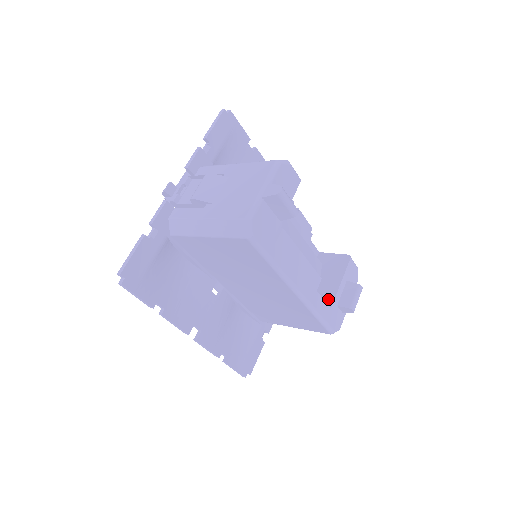
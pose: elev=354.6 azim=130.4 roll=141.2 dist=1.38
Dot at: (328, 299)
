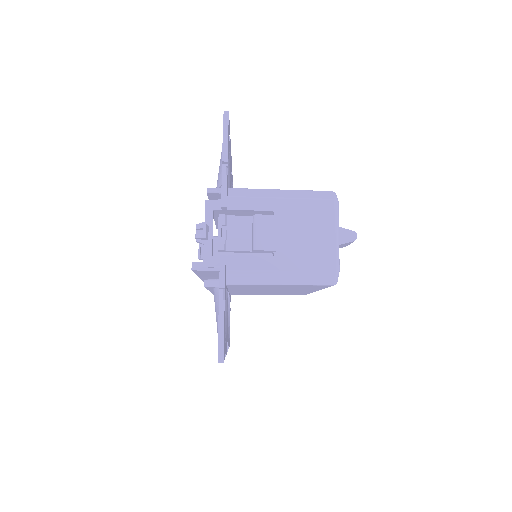
Dot at: occluded
